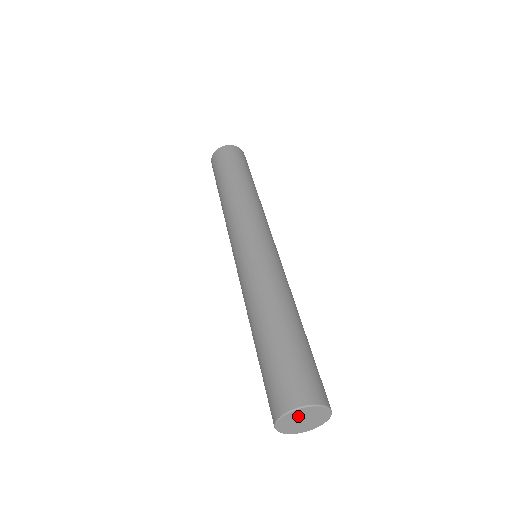
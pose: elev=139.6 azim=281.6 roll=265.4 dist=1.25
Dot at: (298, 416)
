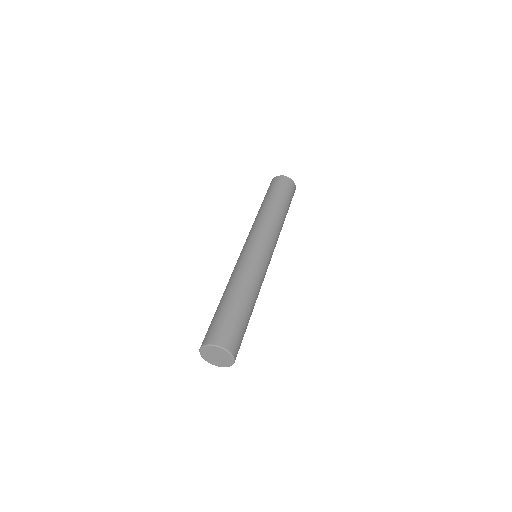
Dot at: (212, 351)
